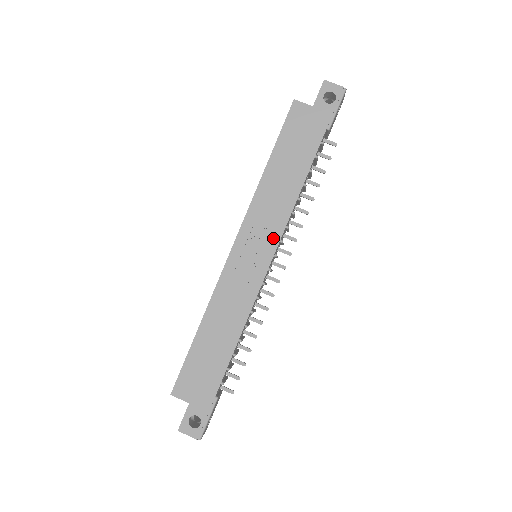
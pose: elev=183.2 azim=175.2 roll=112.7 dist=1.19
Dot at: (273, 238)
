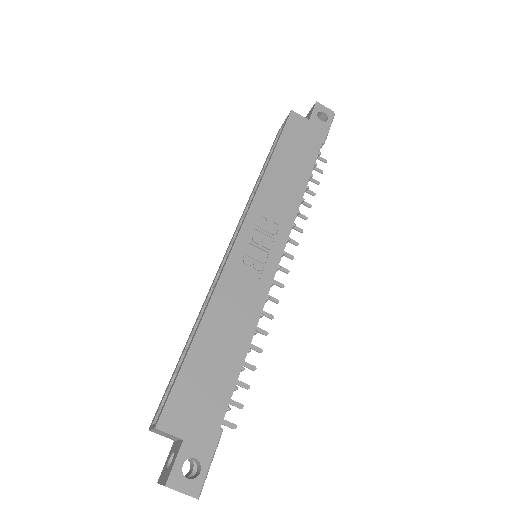
Dot at: (281, 233)
